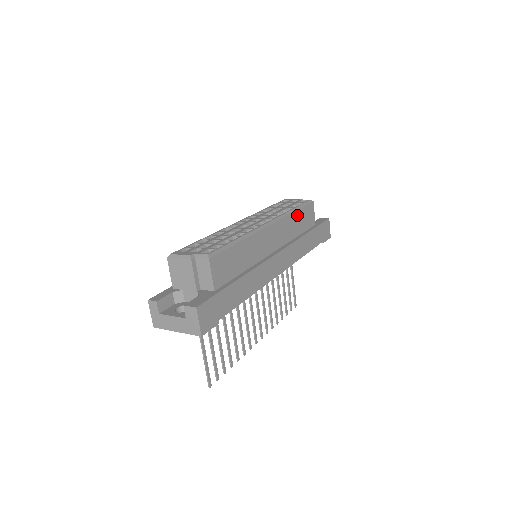
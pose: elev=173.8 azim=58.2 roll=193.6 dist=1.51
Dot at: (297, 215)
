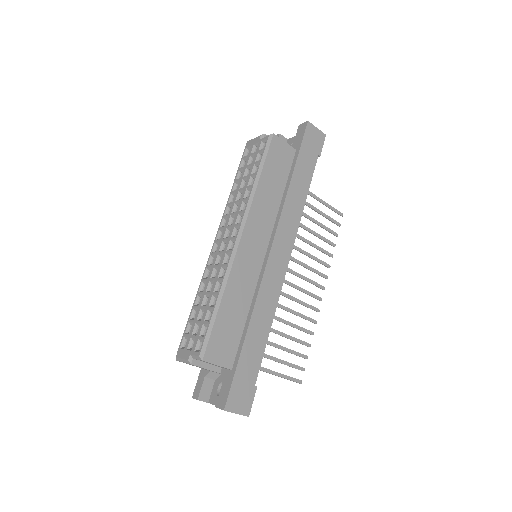
Dot at: (264, 180)
